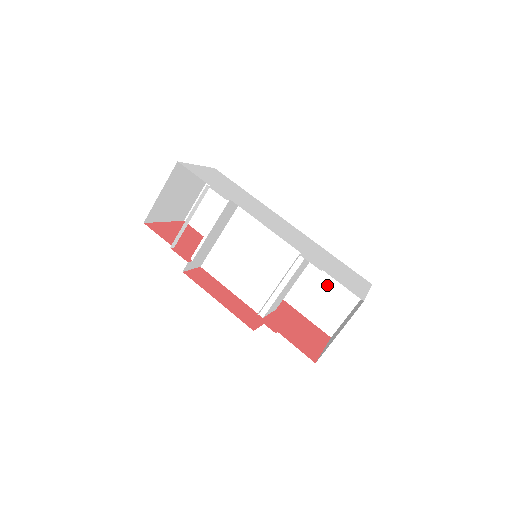
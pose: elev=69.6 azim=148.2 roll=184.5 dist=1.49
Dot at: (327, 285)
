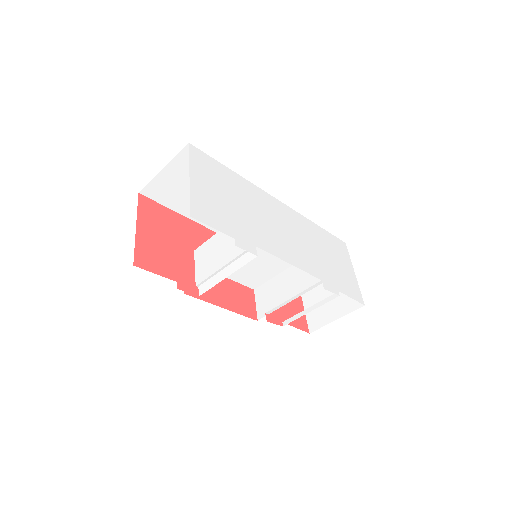
Dot at: occluded
